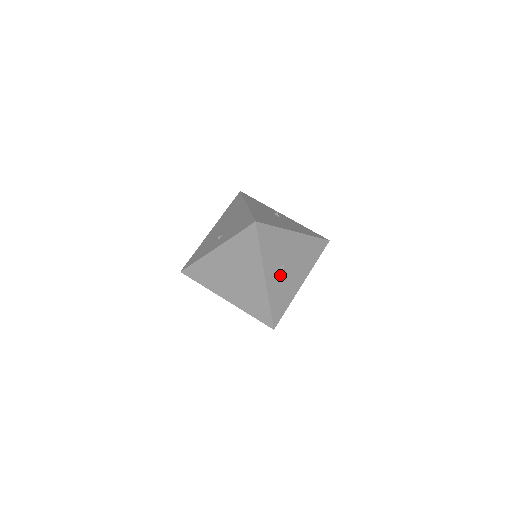
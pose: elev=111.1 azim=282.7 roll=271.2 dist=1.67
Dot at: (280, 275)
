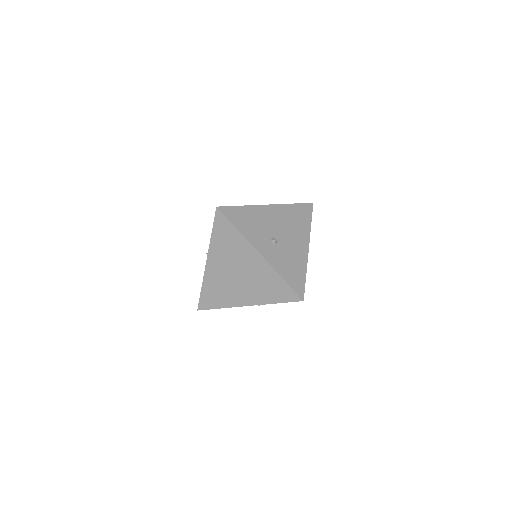
Dot at: (276, 247)
